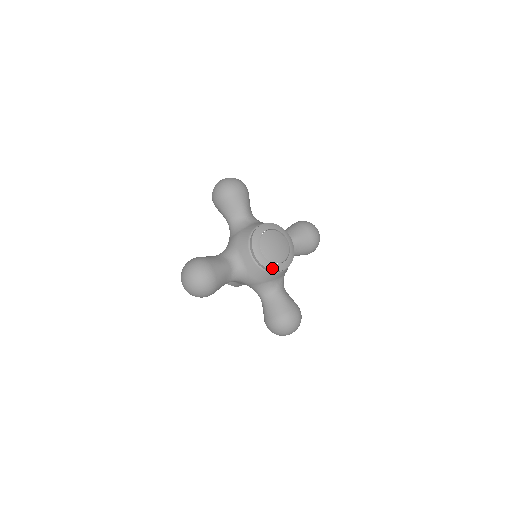
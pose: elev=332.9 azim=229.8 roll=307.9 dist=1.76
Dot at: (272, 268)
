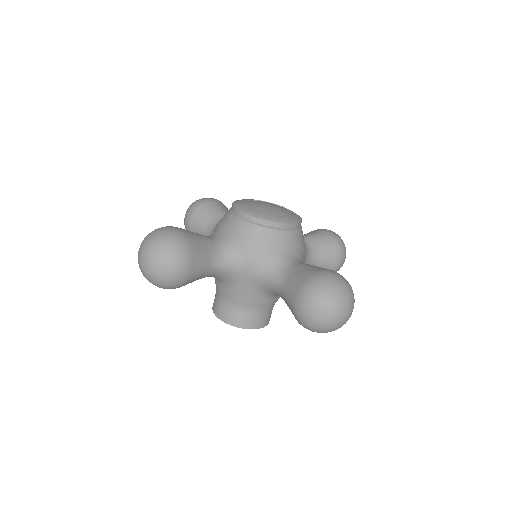
Dot at: (270, 219)
